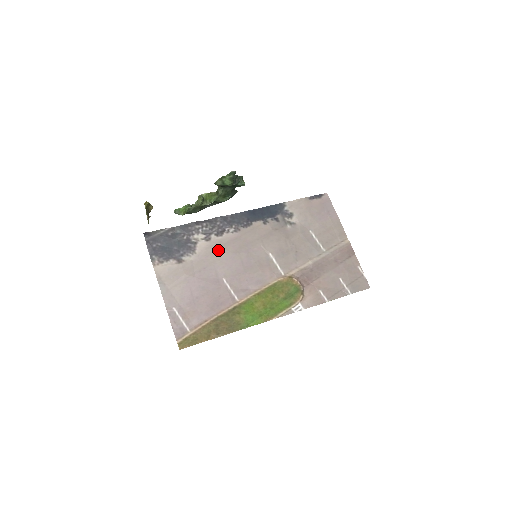
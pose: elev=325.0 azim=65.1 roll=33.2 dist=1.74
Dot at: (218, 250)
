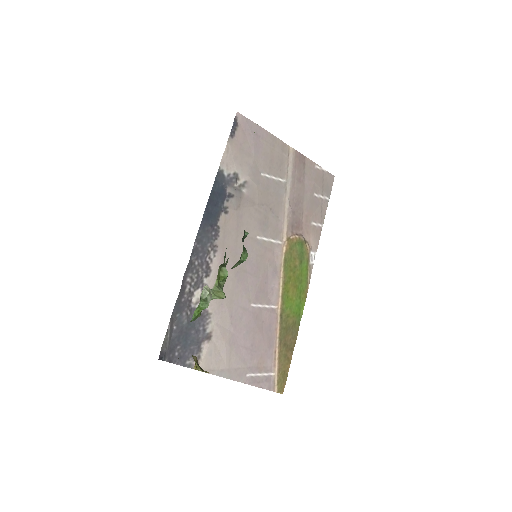
Dot at: (223, 288)
